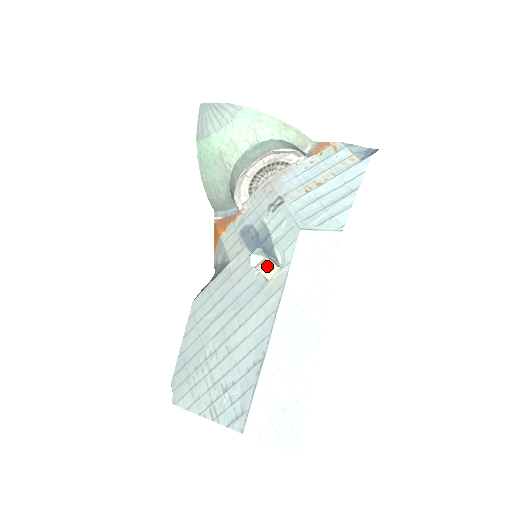
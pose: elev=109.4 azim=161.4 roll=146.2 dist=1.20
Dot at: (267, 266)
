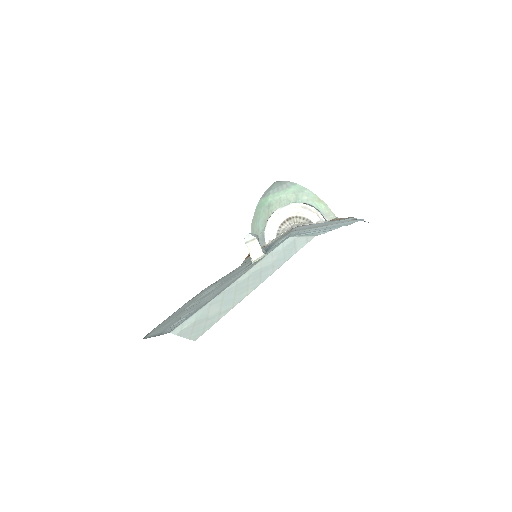
Dot at: (255, 247)
